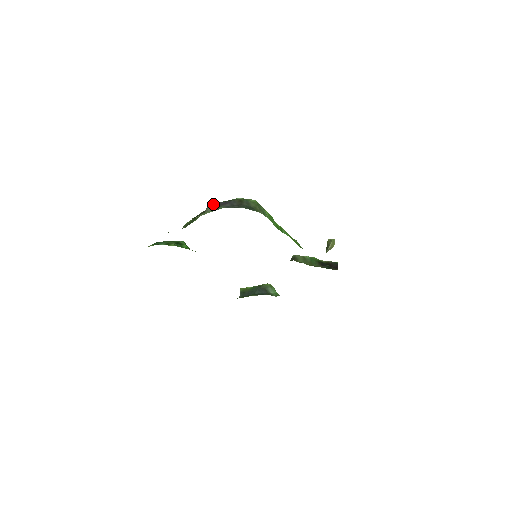
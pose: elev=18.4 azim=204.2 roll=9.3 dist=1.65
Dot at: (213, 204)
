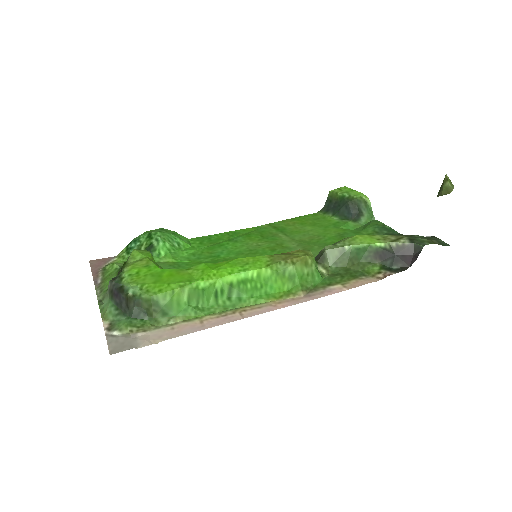
Dot at: (110, 287)
